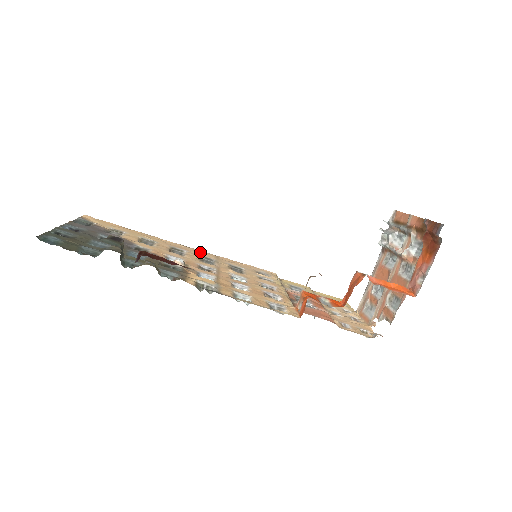
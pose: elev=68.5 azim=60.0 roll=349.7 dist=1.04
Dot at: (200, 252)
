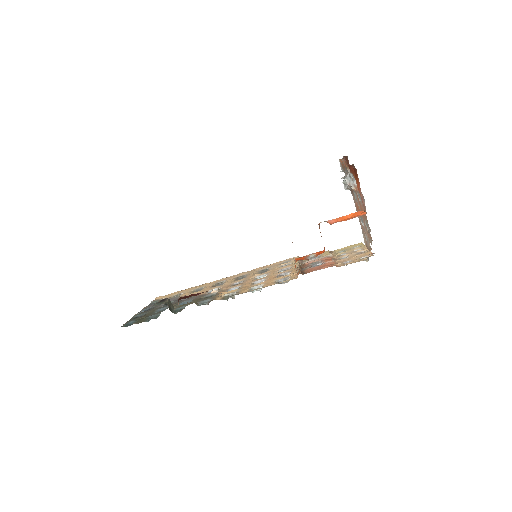
Dot at: (237, 275)
